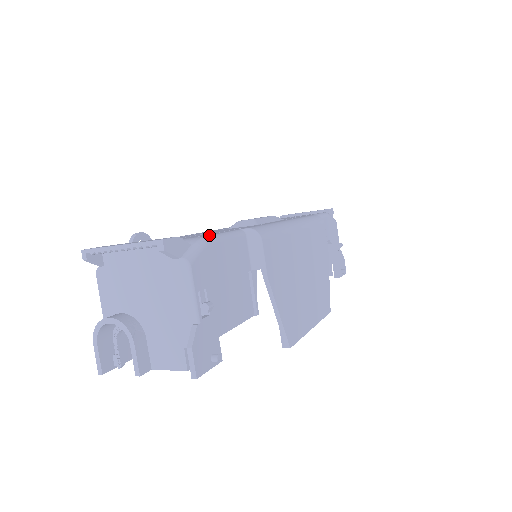
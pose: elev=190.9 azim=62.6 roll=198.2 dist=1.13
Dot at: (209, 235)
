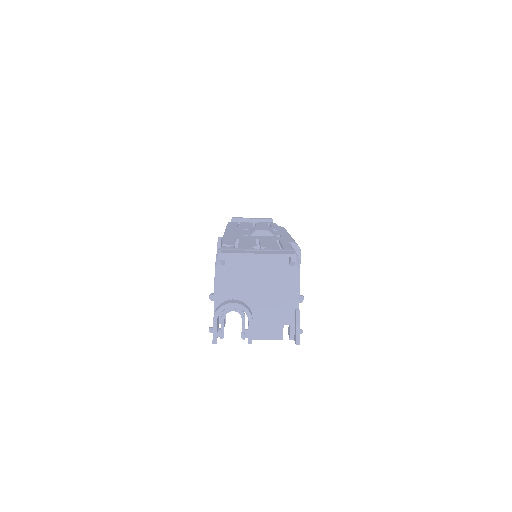
Dot at: (292, 249)
